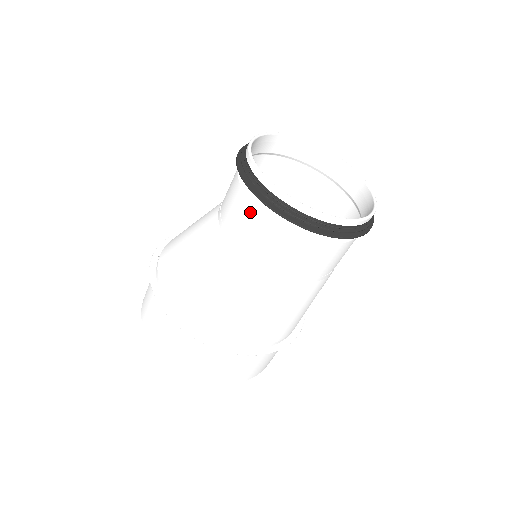
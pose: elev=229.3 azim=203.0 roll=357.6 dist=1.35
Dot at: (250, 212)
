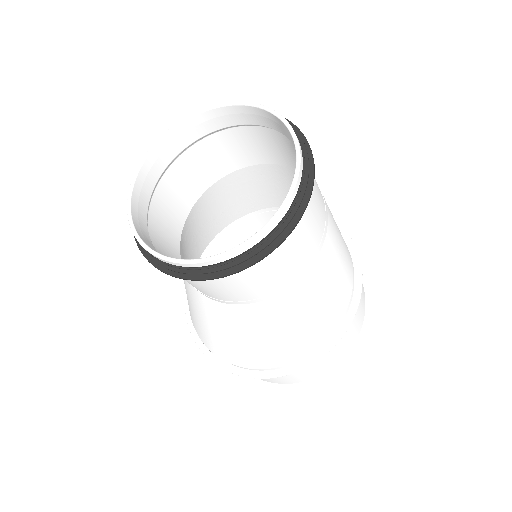
Dot at: (210, 284)
